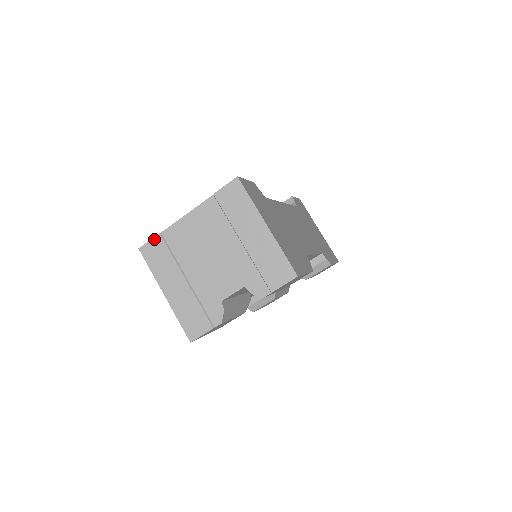
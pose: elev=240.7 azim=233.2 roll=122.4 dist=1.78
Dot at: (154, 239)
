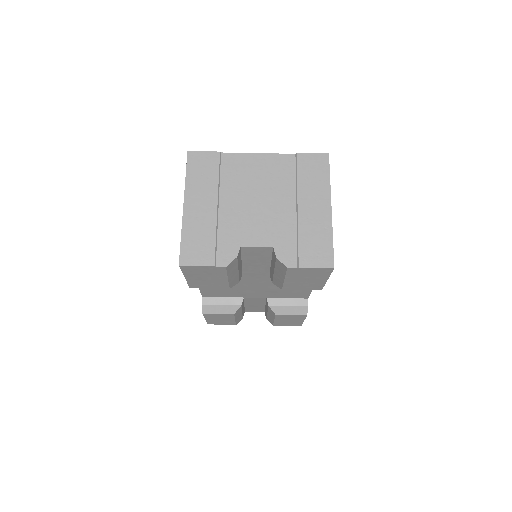
Dot at: (210, 153)
